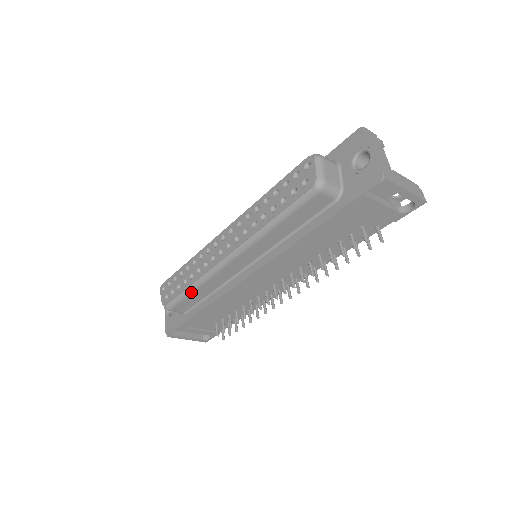
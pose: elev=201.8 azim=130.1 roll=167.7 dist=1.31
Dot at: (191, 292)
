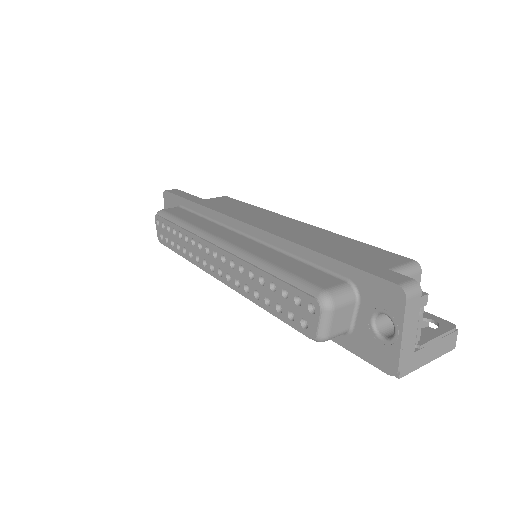
Dot at: occluded
